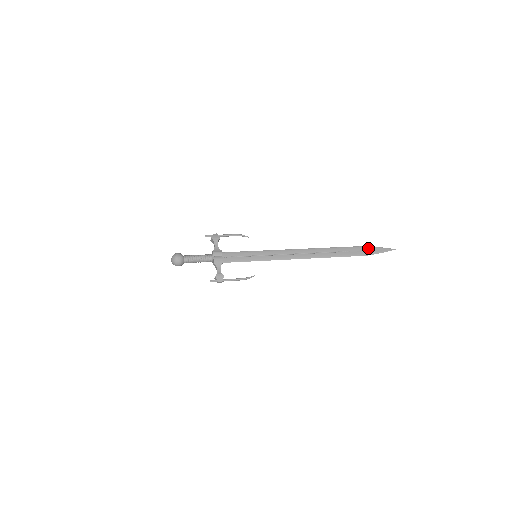
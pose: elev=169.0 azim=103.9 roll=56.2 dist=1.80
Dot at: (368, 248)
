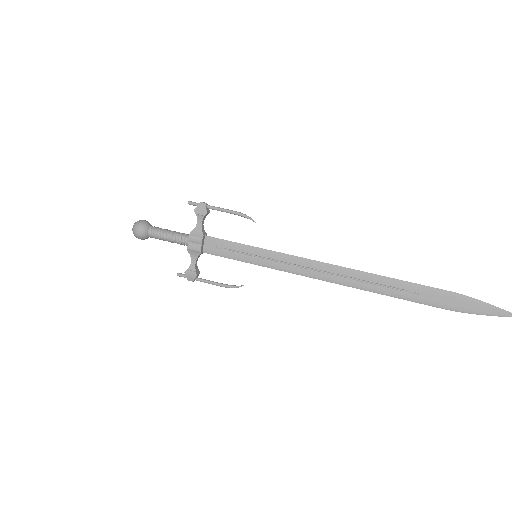
Dot at: (464, 299)
